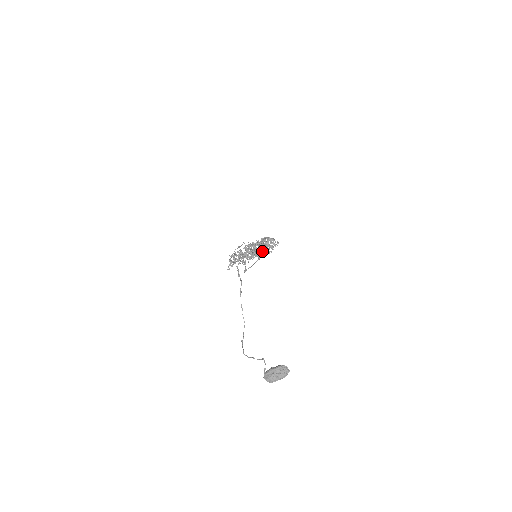
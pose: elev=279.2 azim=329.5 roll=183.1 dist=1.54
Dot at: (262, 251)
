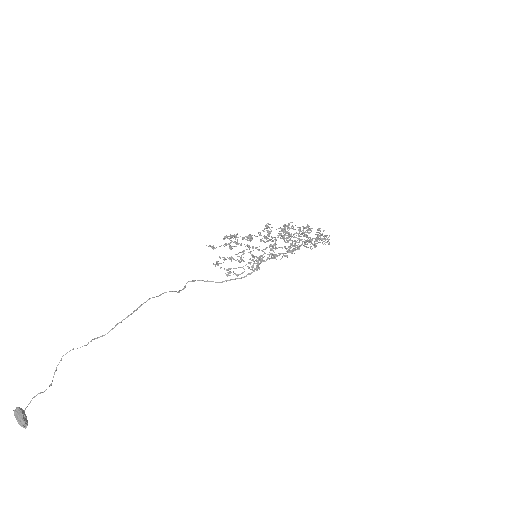
Dot at: occluded
